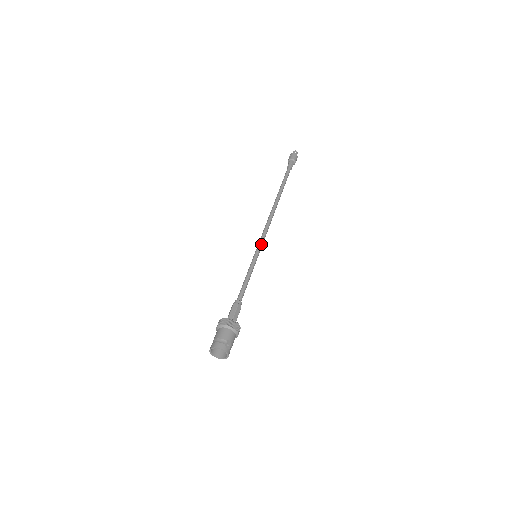
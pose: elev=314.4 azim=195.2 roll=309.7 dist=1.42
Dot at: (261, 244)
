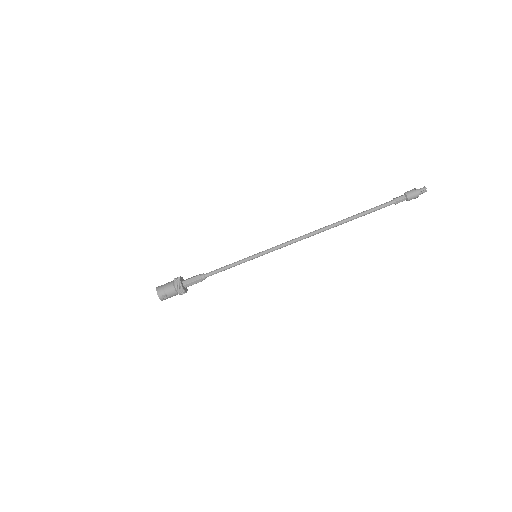
Dot at: (270, 251)
